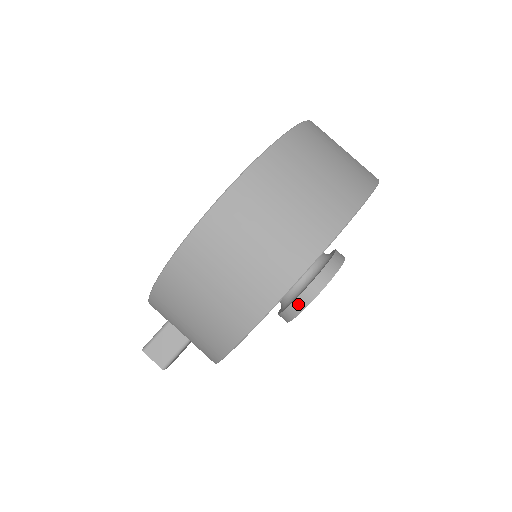
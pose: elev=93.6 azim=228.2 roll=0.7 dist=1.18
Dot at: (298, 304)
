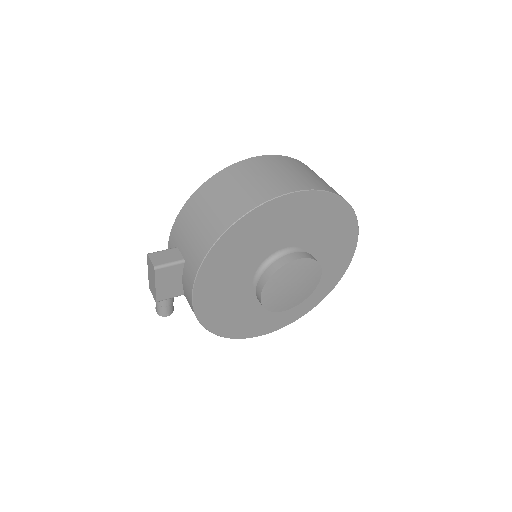
Dot at: (276, 265)
